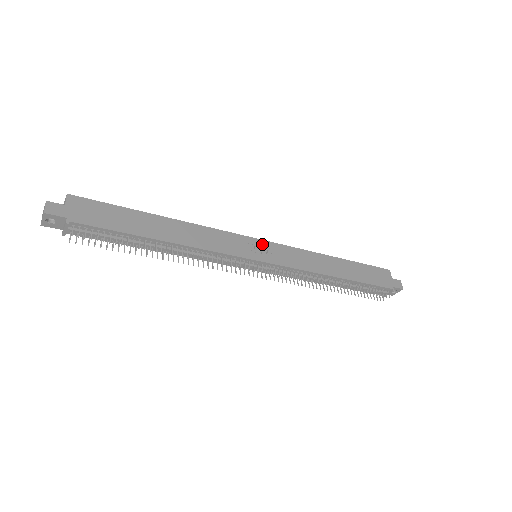
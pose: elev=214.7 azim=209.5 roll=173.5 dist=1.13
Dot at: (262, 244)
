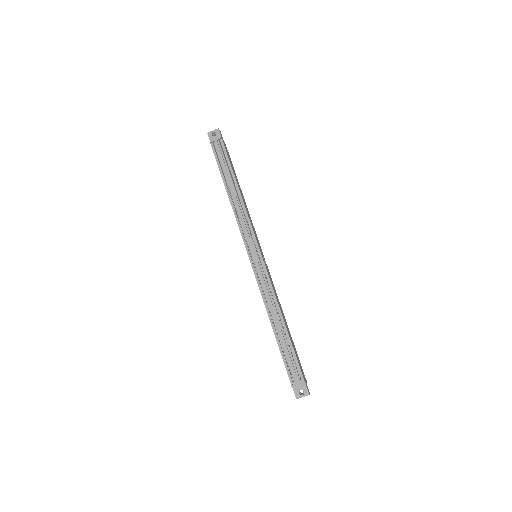
Dot at: occluded
